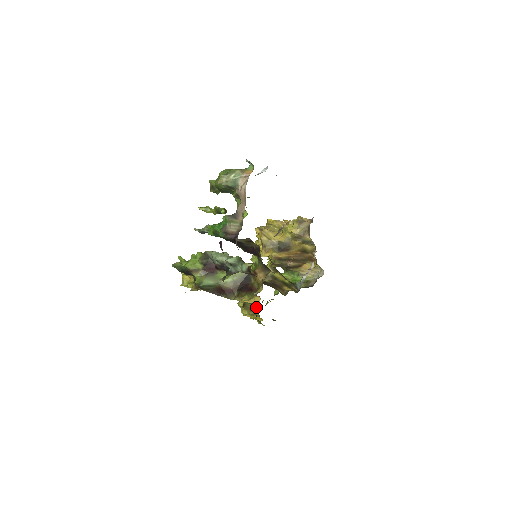
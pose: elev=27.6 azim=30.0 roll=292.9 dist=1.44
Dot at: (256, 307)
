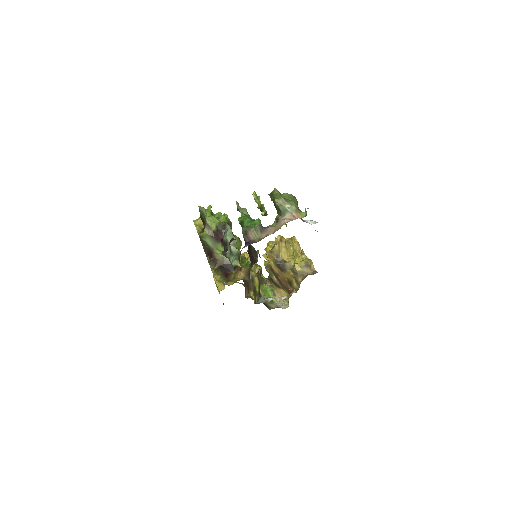
Dot at: occluded
